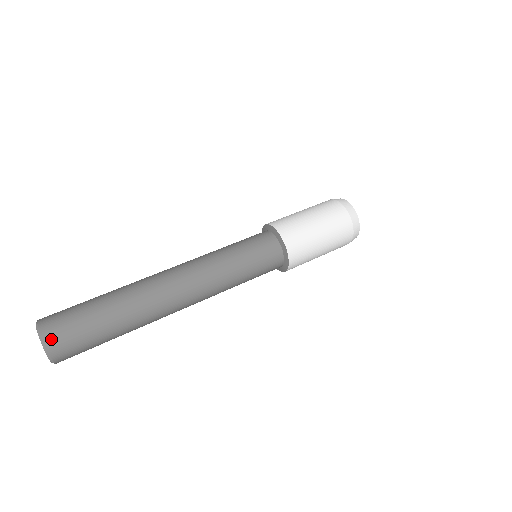
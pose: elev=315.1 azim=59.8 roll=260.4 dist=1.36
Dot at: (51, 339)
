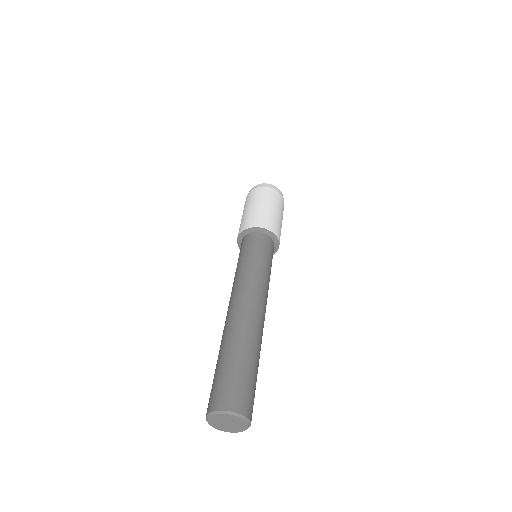
Dot at: (247, 411)
